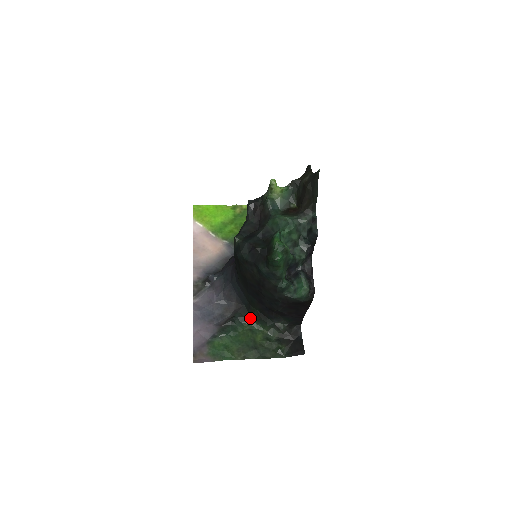
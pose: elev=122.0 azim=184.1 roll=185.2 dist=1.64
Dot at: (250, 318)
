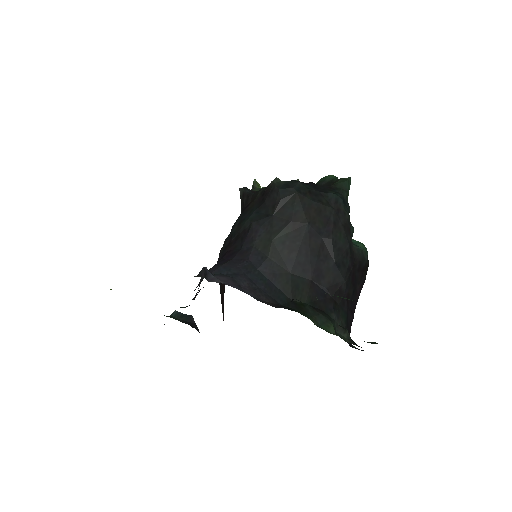
Dot at: (304, 315)
